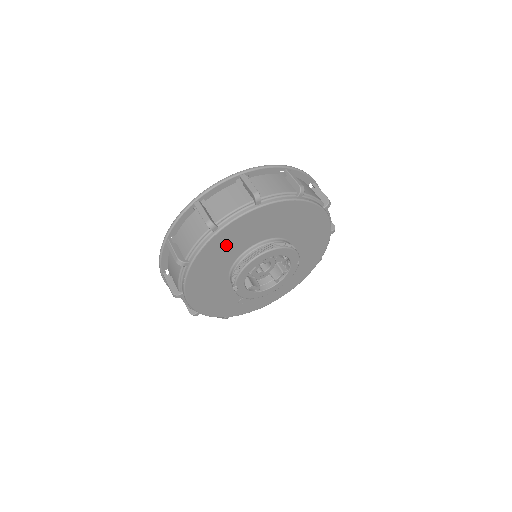
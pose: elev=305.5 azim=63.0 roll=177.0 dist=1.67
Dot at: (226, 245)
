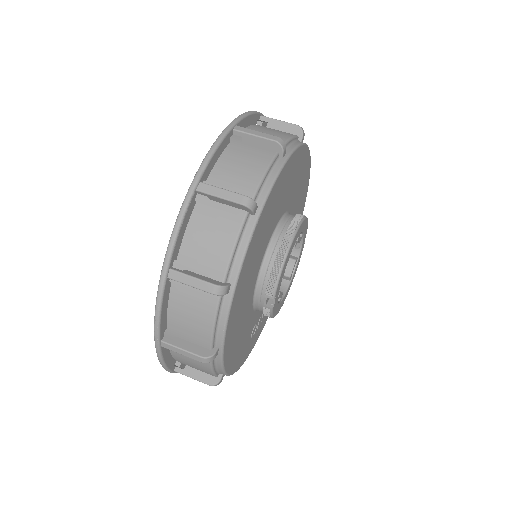
Dot at: (261, 236)
